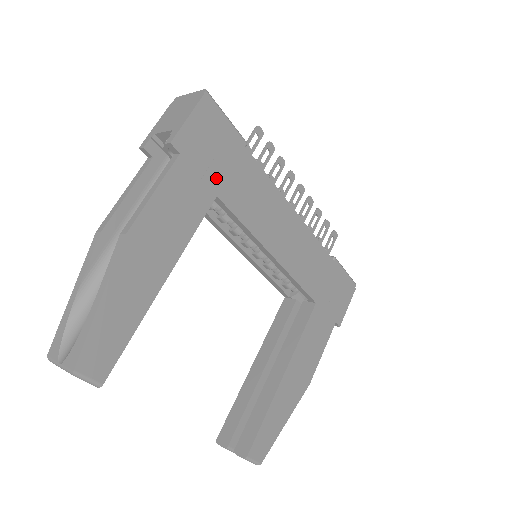
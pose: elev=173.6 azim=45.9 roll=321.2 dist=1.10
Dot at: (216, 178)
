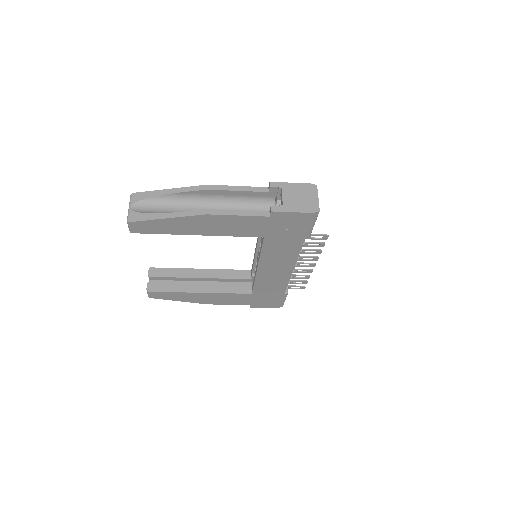
Dot at: (273, 234)
